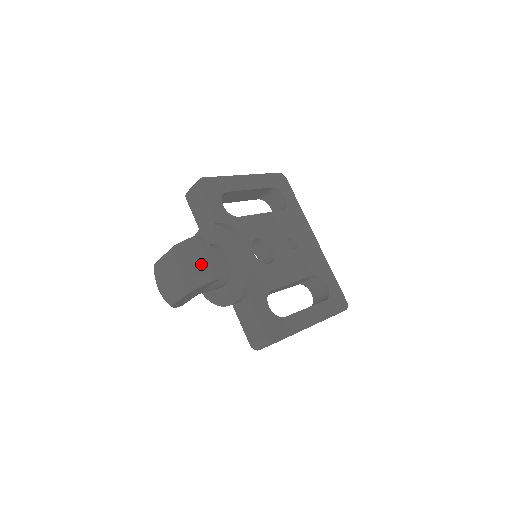
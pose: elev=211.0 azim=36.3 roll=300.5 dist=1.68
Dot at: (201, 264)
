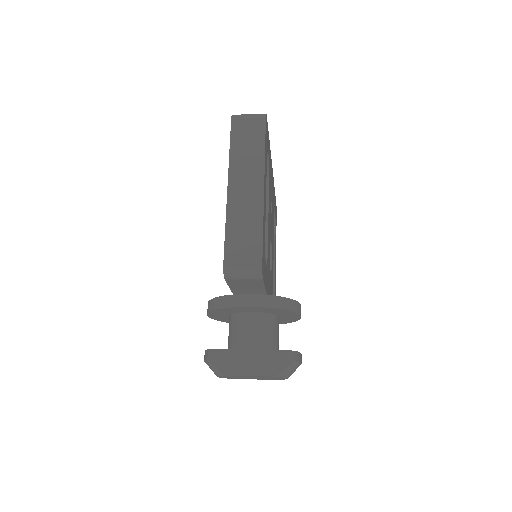
Dot at: occluded
